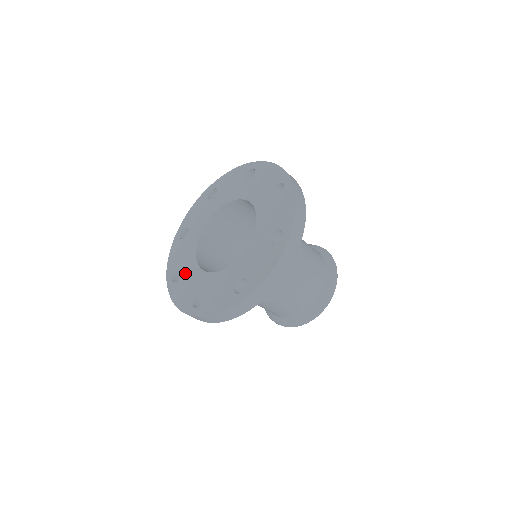
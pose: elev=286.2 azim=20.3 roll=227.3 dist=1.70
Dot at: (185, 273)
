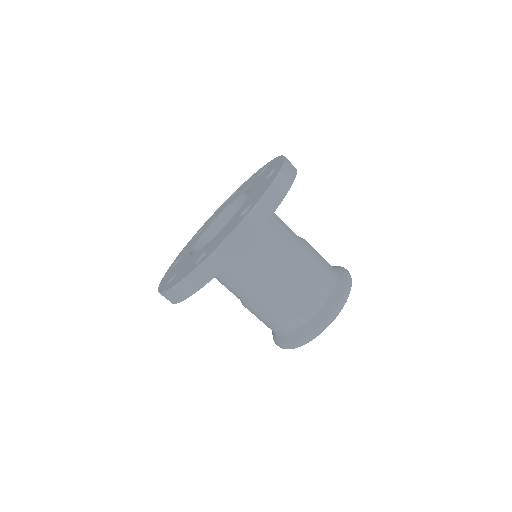
Dot at: (199, 233)
